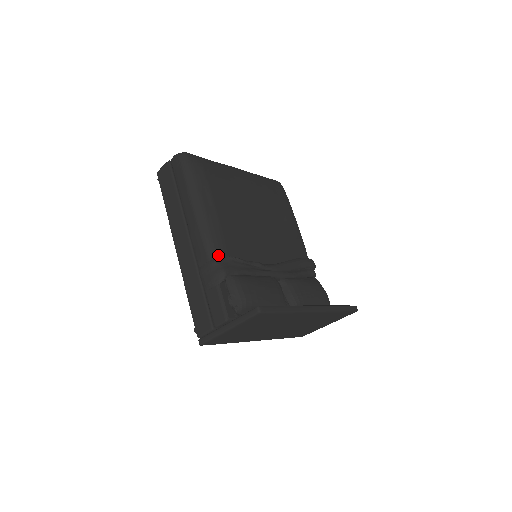
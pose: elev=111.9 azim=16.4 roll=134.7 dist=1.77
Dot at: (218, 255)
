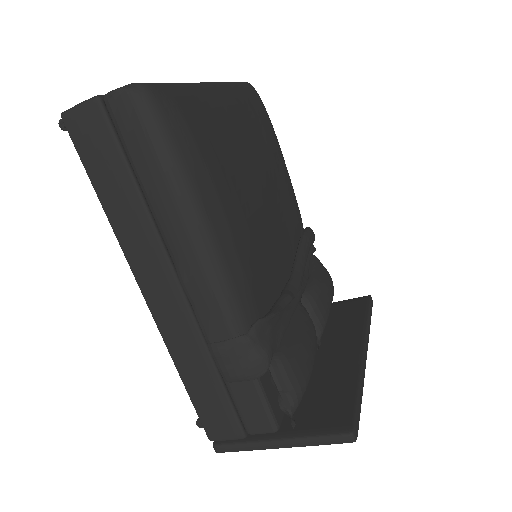
Dot at: (249, 322)
